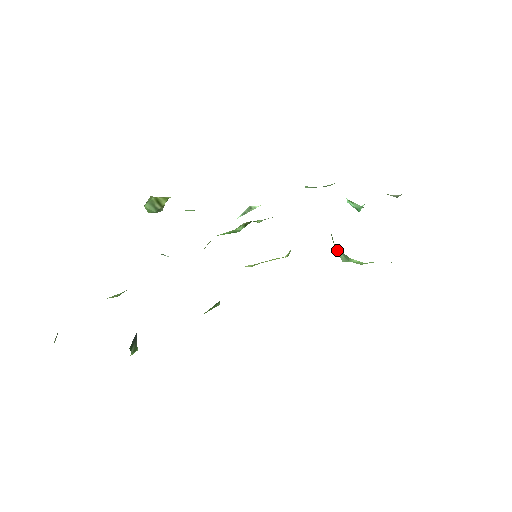
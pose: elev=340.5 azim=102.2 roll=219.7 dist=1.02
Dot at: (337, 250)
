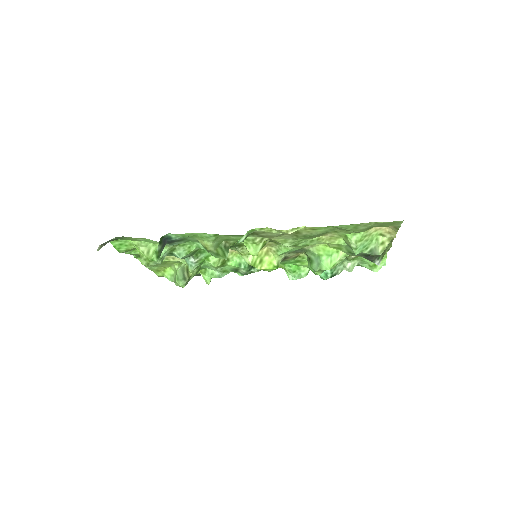
Dot at: (312, 265)
